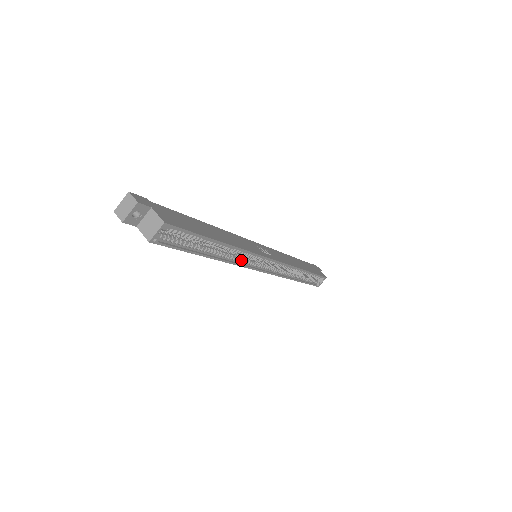
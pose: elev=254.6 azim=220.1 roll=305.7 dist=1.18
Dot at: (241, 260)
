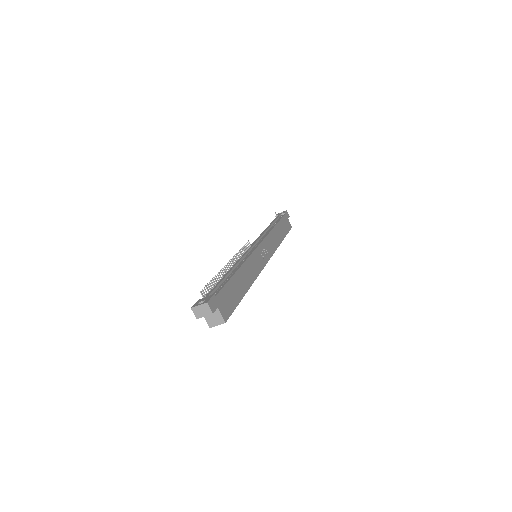
Dot at: occluded
